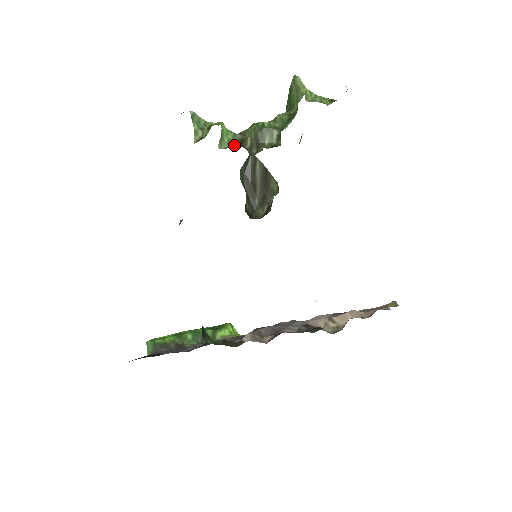
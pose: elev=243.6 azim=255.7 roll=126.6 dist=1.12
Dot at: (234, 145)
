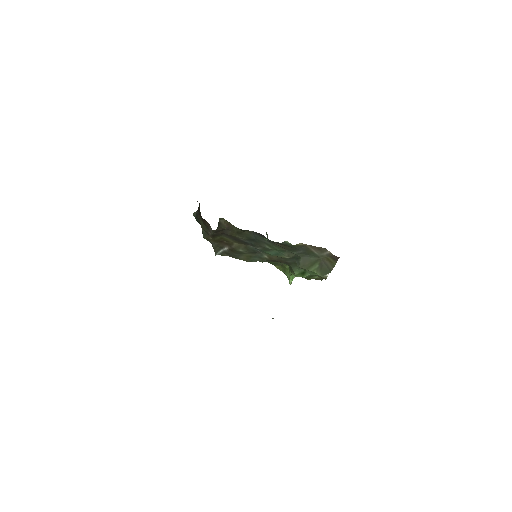
Dot at: occluded
